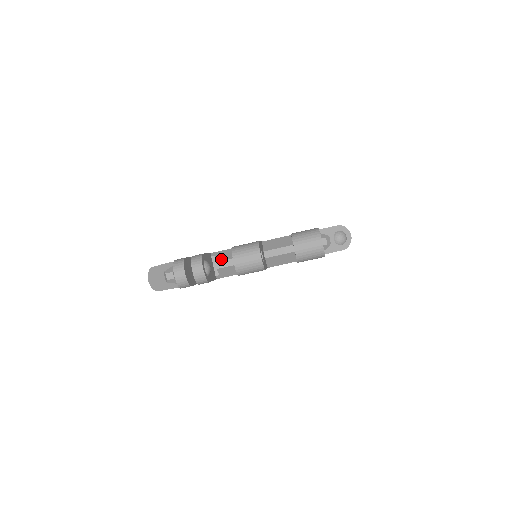
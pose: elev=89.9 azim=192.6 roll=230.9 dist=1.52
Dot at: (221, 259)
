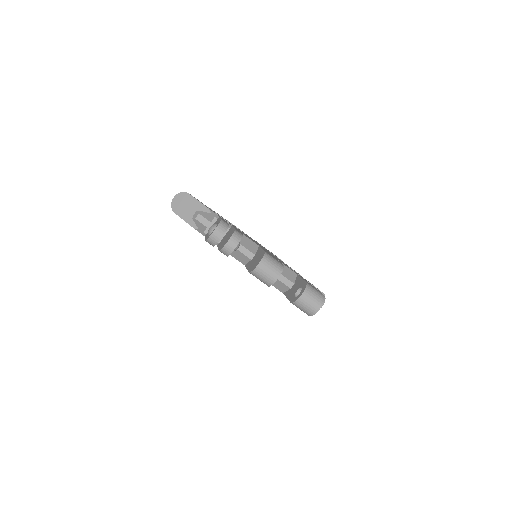
Dot at: (243, 244)
